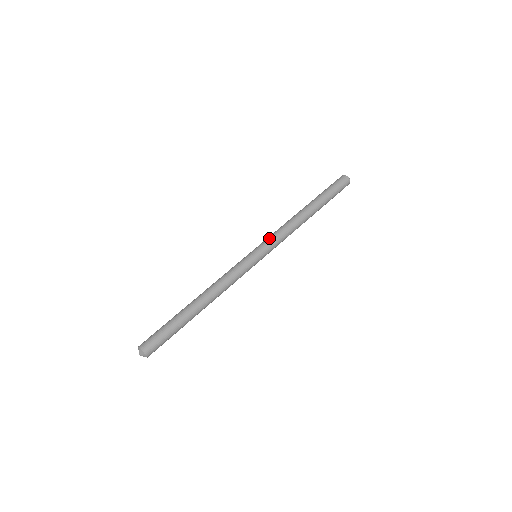
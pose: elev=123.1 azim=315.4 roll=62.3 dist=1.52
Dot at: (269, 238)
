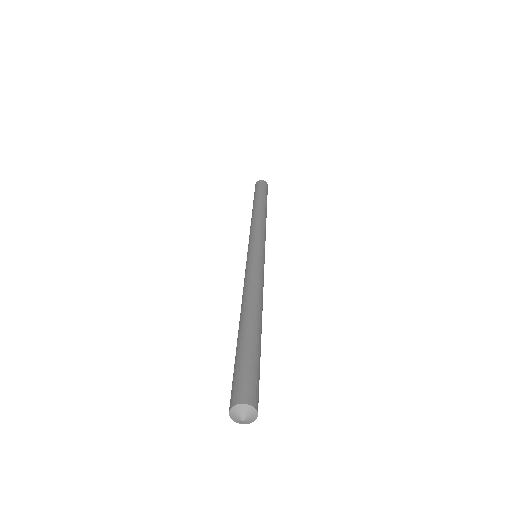
Dot at: (254, 234)
